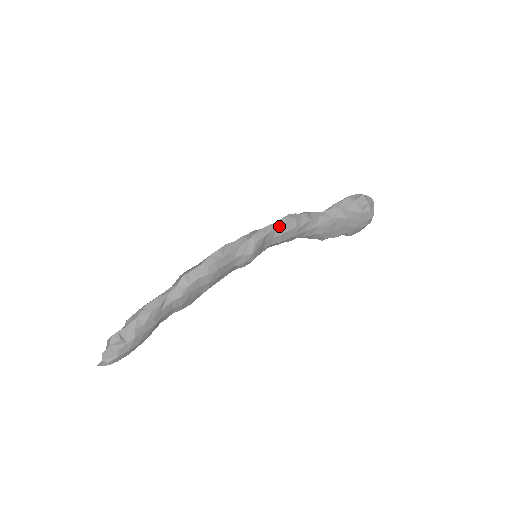
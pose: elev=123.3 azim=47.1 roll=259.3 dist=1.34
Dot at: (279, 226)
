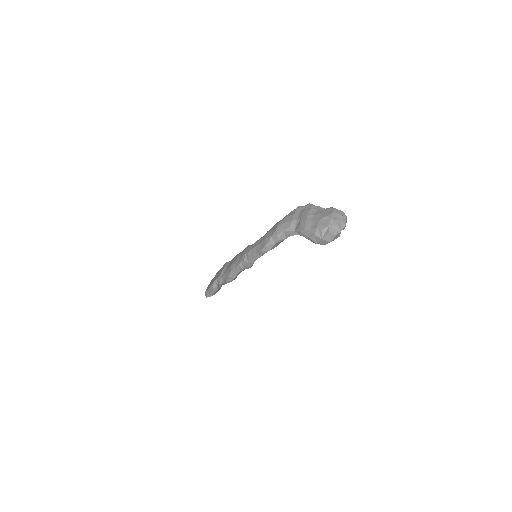
Dot at: (260, 256)
